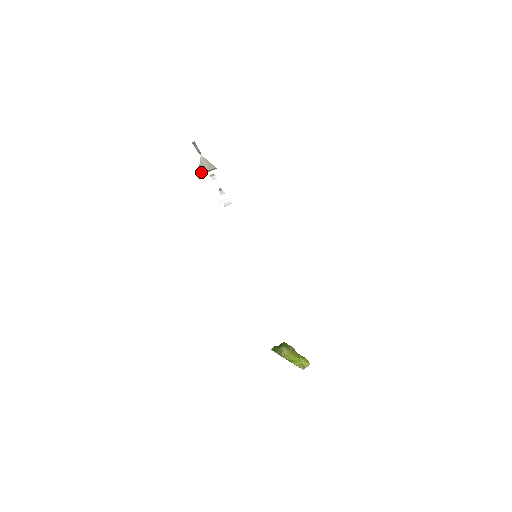
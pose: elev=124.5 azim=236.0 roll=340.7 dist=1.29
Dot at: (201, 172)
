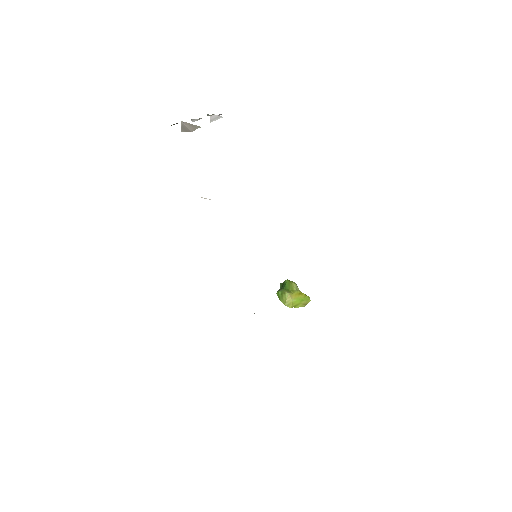
Dot at: occluded
